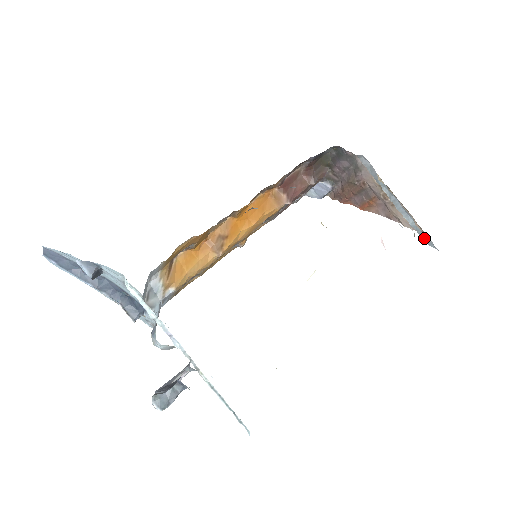
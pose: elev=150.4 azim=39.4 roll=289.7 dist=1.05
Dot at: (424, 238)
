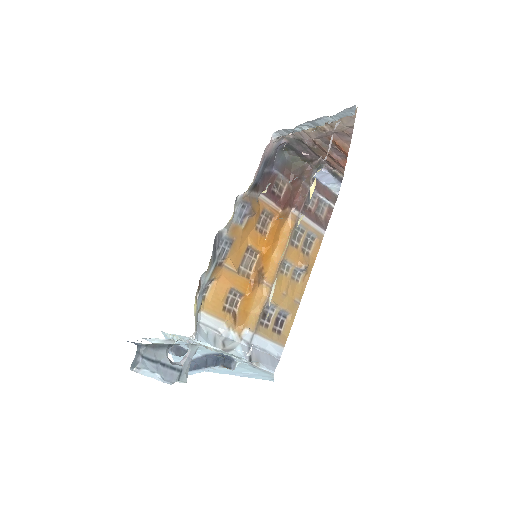
Dot at: (347, 114)
